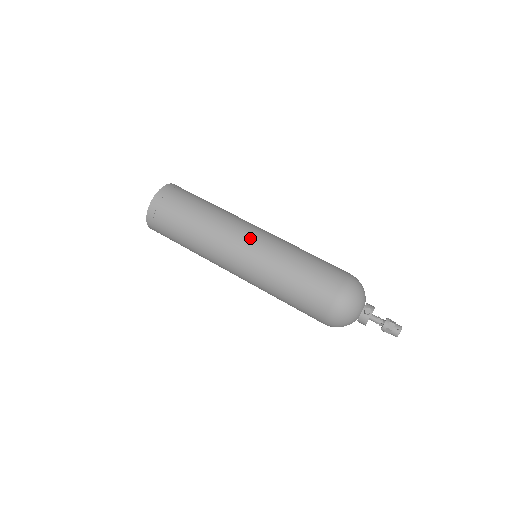
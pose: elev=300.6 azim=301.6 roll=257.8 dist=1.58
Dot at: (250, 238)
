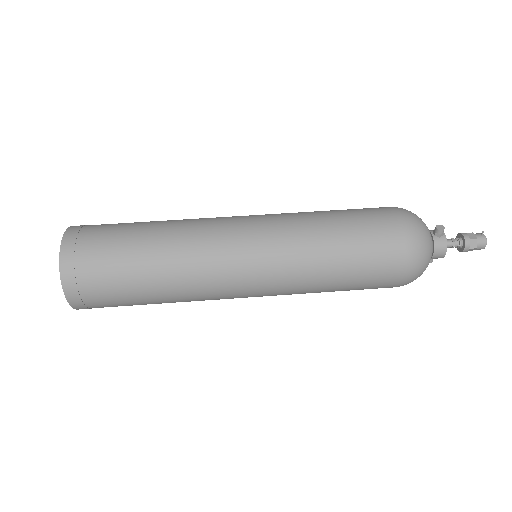
Dot at: (244, 219)
